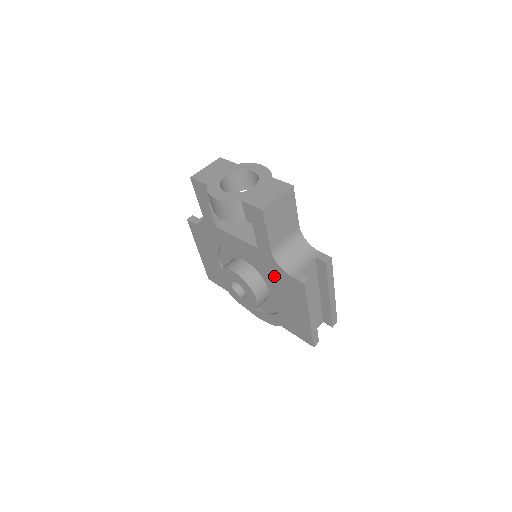
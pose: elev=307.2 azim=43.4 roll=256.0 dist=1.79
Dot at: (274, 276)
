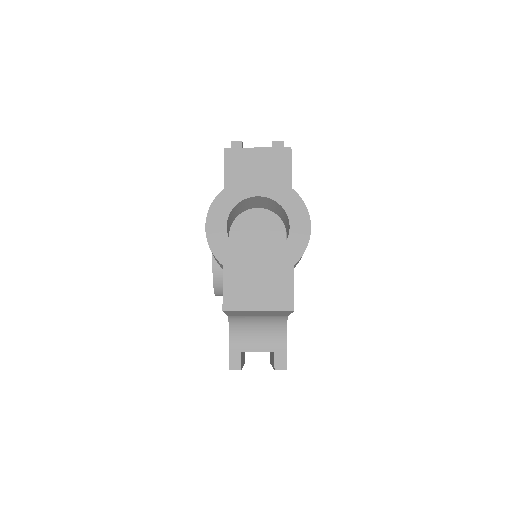
Dot at: occluded
